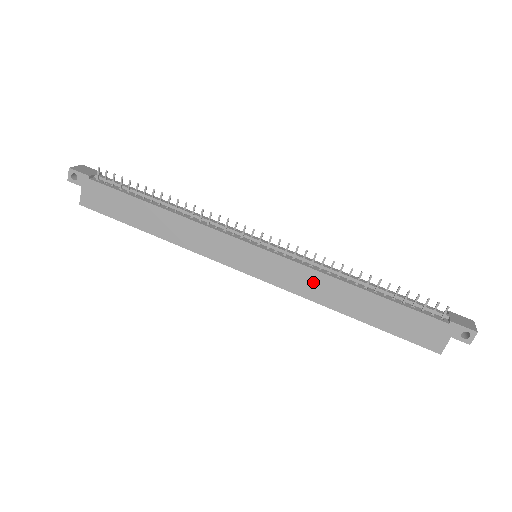
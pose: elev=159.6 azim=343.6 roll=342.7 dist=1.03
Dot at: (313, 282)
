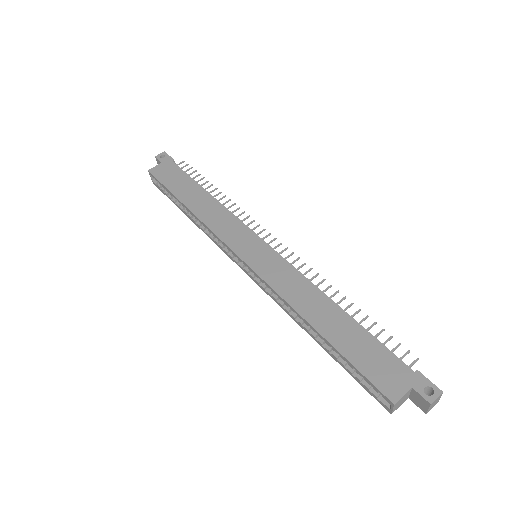
Dot at: (297, 285)
